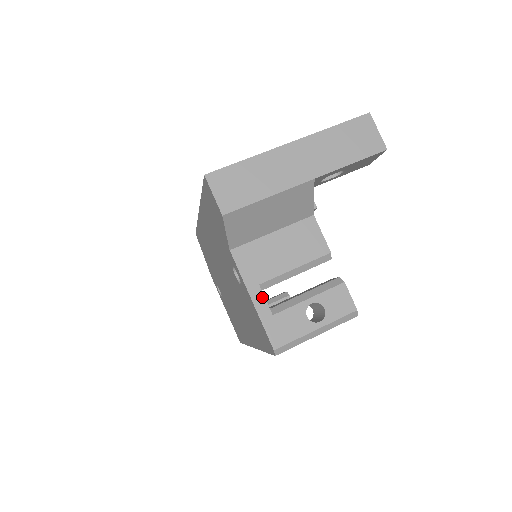
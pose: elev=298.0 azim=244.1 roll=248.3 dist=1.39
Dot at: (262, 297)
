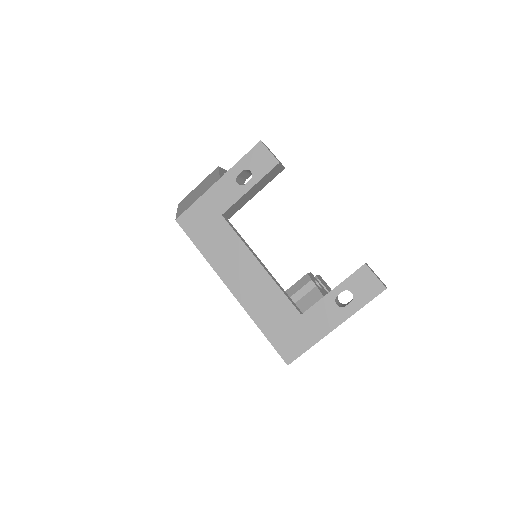
Dot at: occluded
